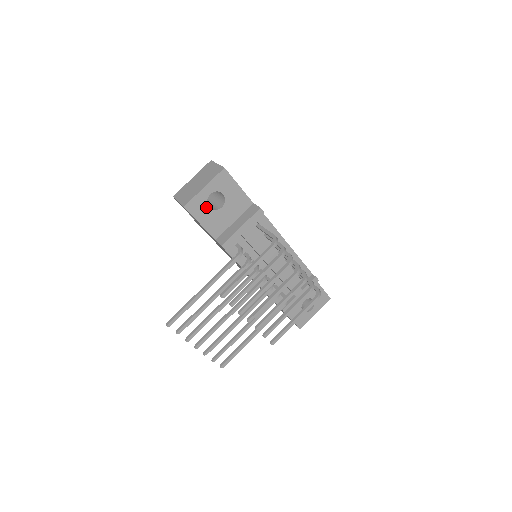
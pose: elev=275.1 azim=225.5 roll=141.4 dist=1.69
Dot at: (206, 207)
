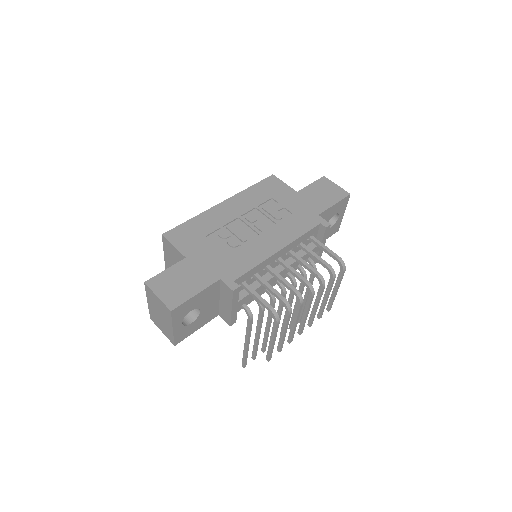
Dot at: (189, 326)
